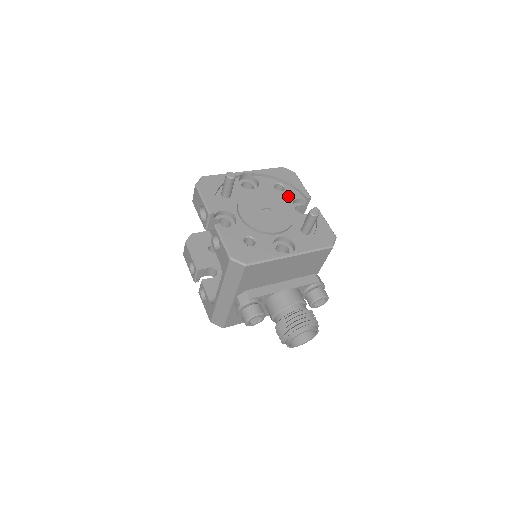
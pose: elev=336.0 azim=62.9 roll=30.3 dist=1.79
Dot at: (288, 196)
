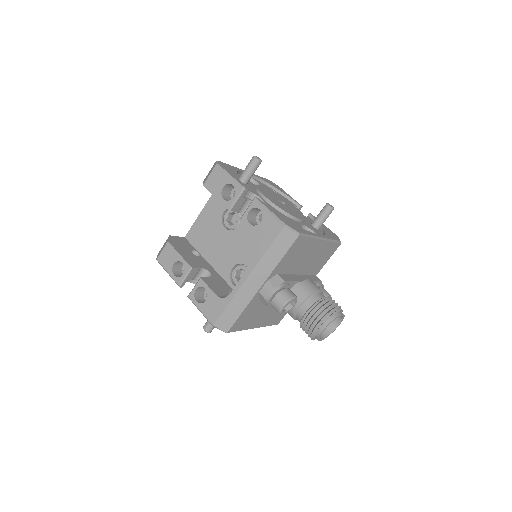
Dot at: occluded
